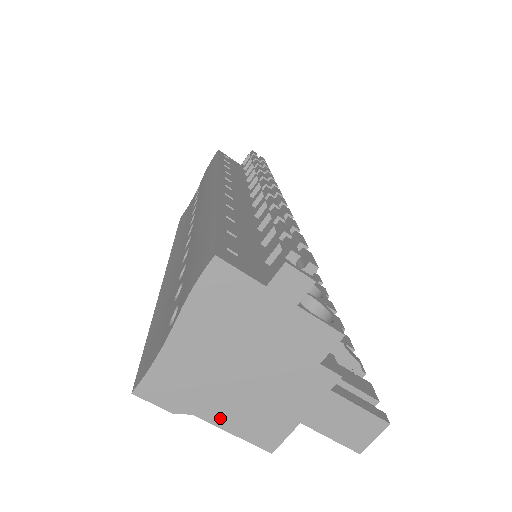
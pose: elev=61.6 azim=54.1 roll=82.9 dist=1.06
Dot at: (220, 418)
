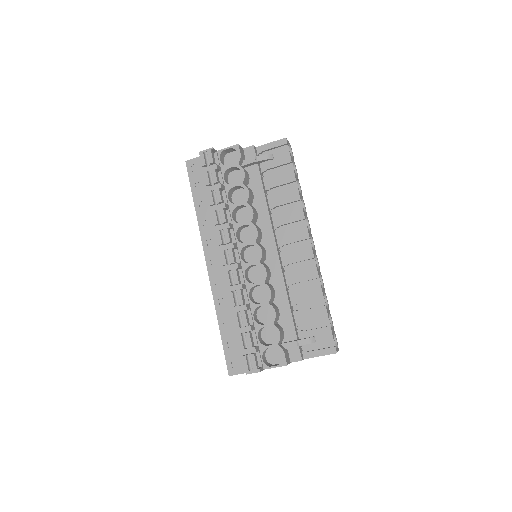
Dot at: occluded
